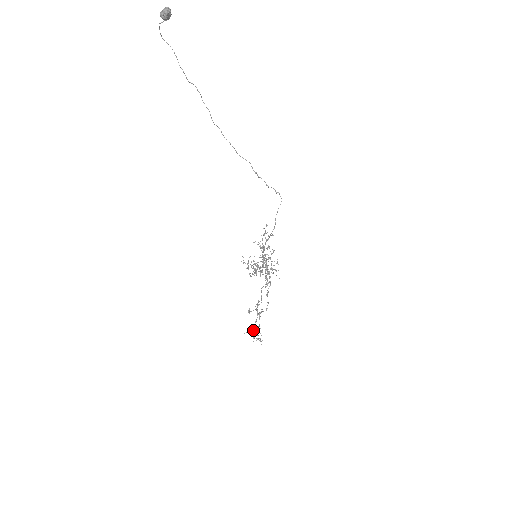
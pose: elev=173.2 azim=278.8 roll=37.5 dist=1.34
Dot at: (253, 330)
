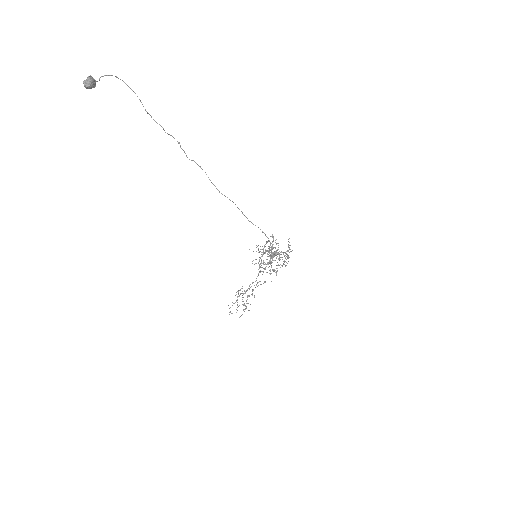
Dot at: occluded
